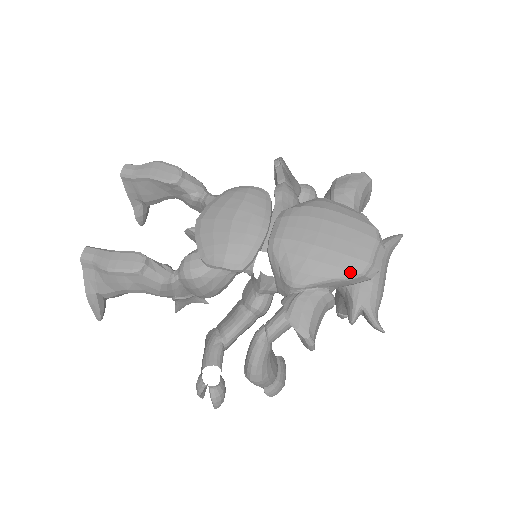
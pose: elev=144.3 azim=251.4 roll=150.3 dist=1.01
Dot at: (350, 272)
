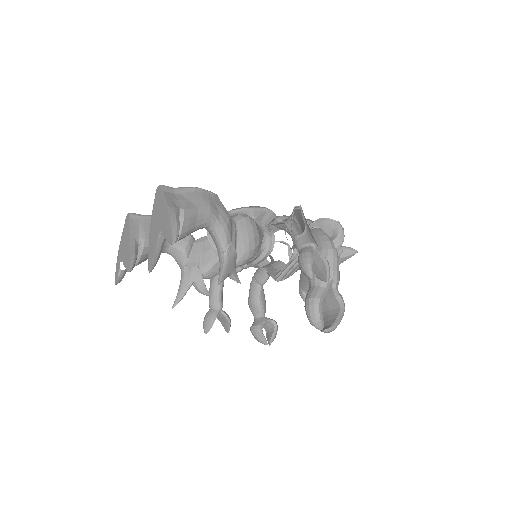
Dot at: occluded
